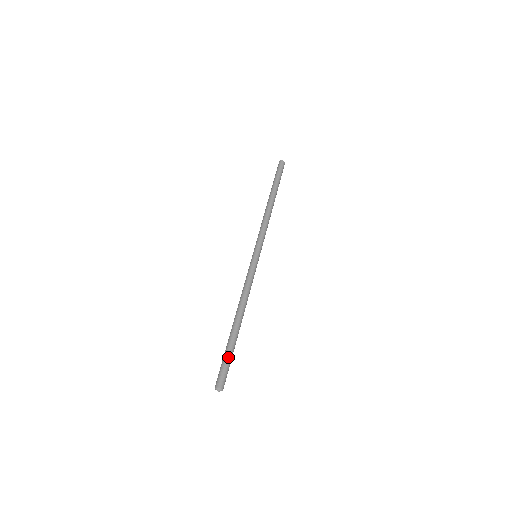
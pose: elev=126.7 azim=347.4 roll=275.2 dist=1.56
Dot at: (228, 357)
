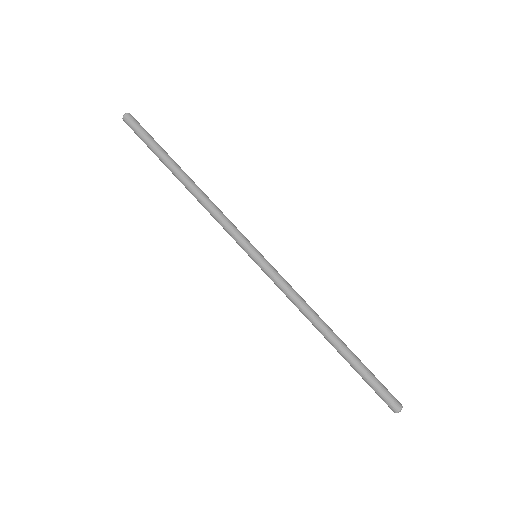
Dot at: (372, 377)
